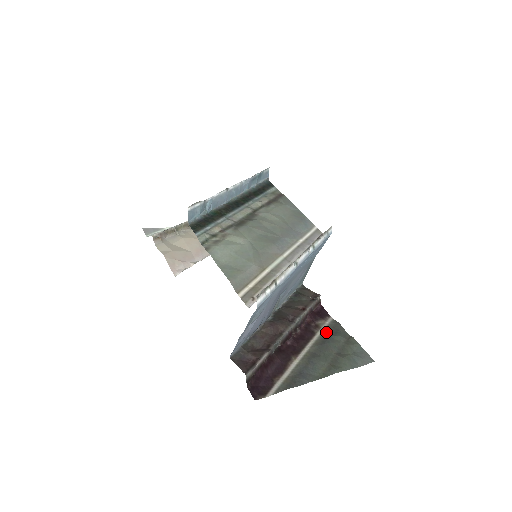
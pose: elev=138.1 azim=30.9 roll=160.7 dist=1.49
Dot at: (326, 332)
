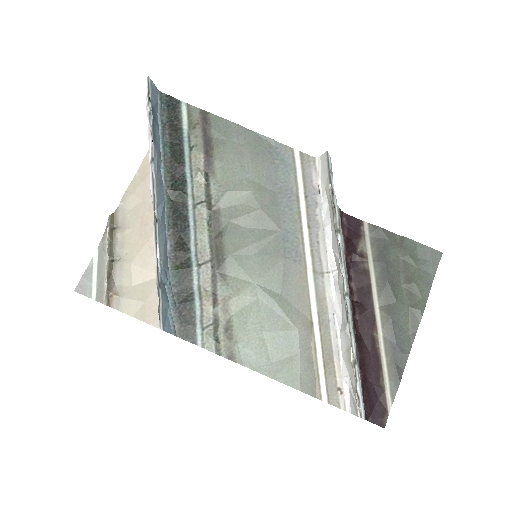
Dot at: (376, 257)
